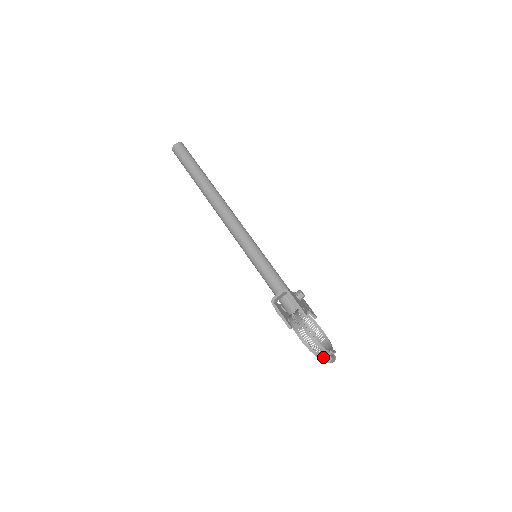
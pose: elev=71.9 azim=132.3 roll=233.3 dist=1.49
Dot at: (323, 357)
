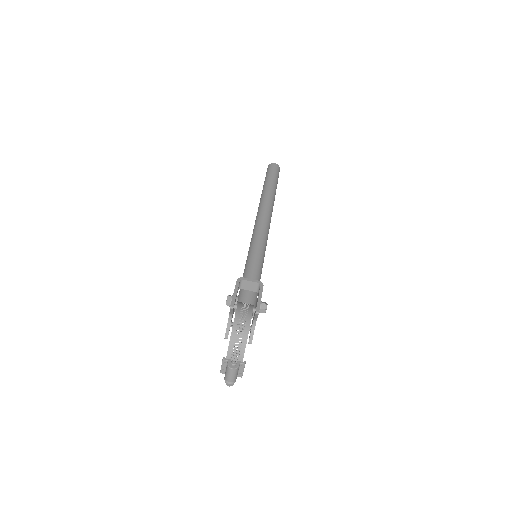
Dot at: (230, 361)
